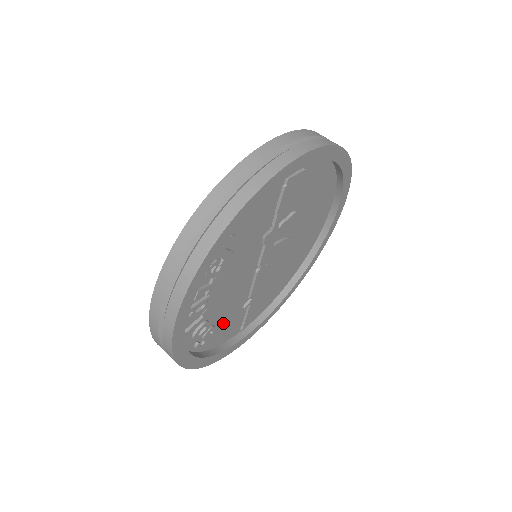
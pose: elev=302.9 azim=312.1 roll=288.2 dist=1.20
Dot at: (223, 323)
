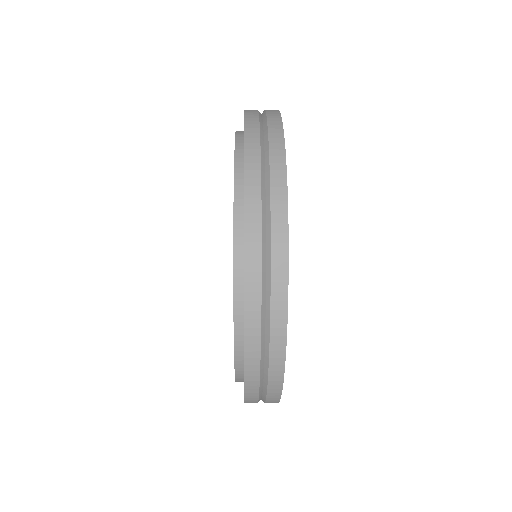
Dot at: occluded
